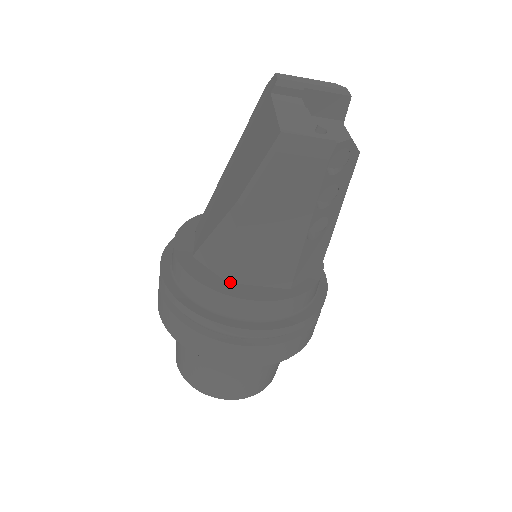
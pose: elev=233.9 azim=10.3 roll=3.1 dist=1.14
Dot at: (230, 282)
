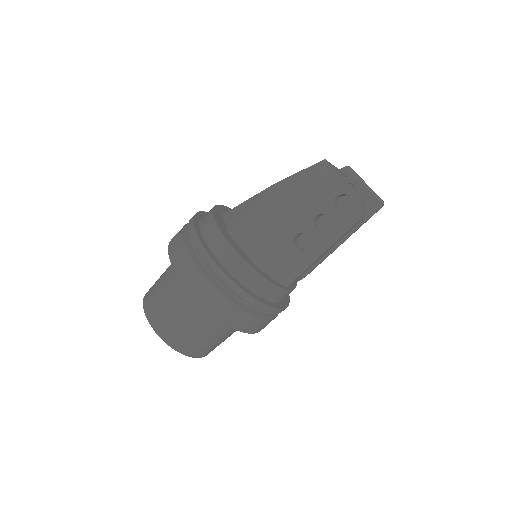
Dot at: (230, 235)
